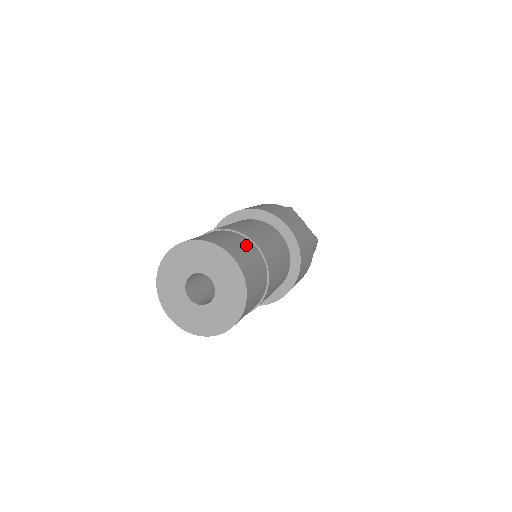
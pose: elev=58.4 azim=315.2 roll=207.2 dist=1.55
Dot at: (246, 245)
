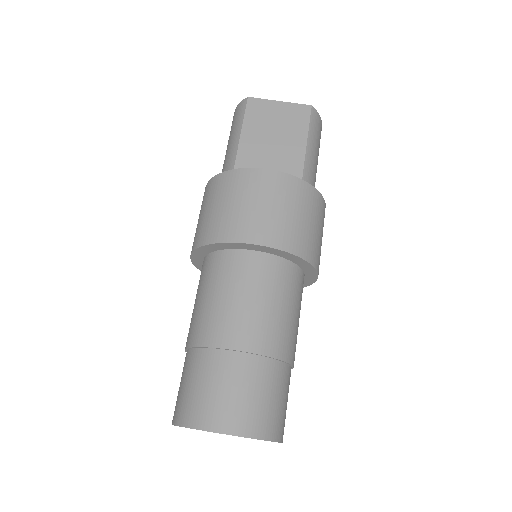
Dot at: (226, 372)
